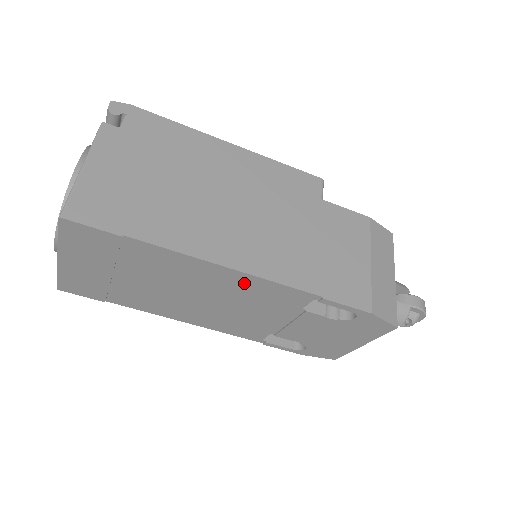
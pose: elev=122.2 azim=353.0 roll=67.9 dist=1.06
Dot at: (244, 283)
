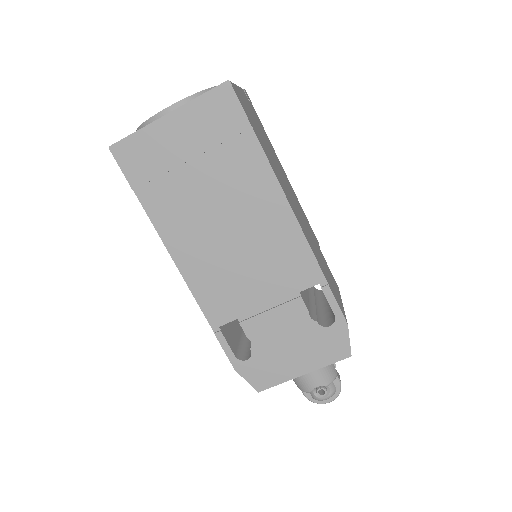
Dot at: (285, 233)
